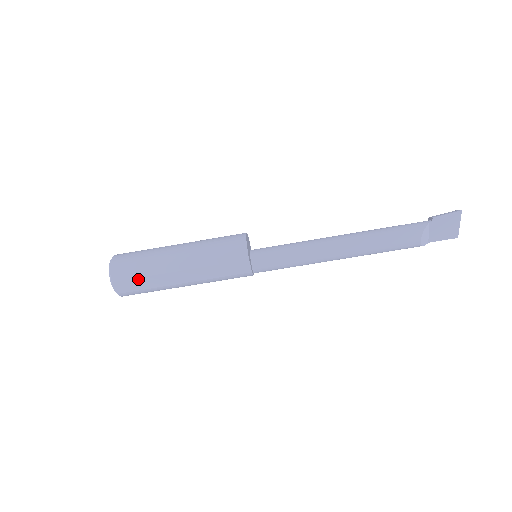
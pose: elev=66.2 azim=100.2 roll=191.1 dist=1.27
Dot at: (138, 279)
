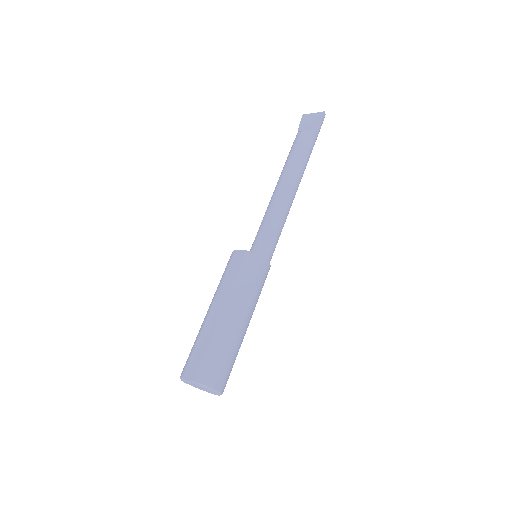
Dot at: (195, 351)
